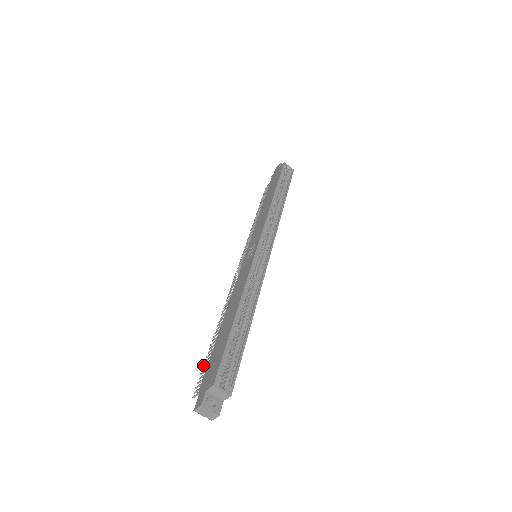
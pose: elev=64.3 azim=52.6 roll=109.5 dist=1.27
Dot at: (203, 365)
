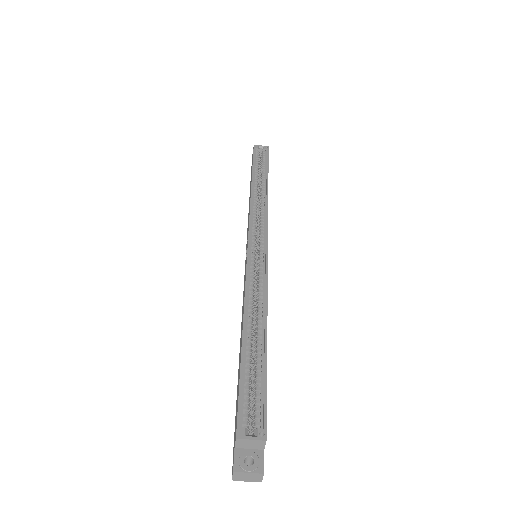
Dot at: occluded
